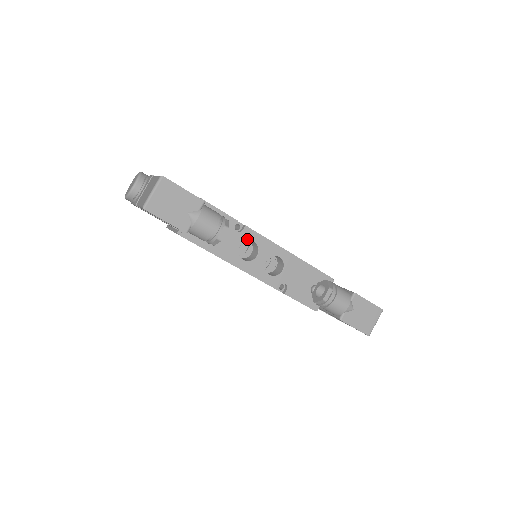
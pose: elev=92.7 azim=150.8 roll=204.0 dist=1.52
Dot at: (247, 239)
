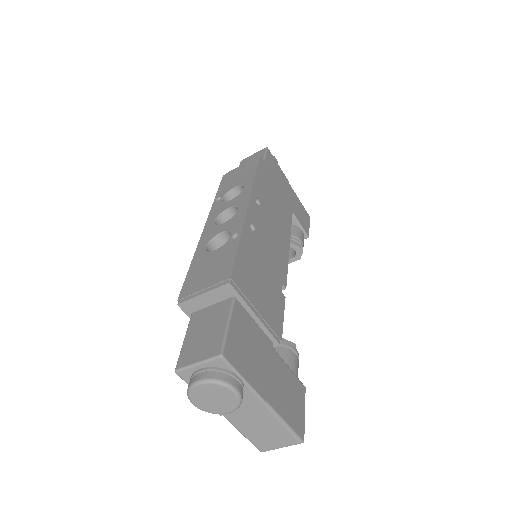
Dot at: occluded
